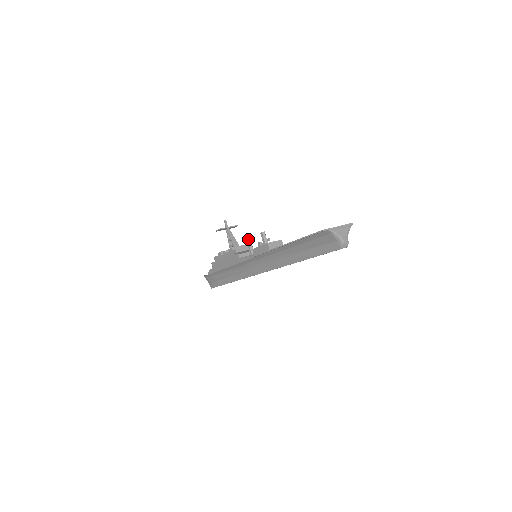
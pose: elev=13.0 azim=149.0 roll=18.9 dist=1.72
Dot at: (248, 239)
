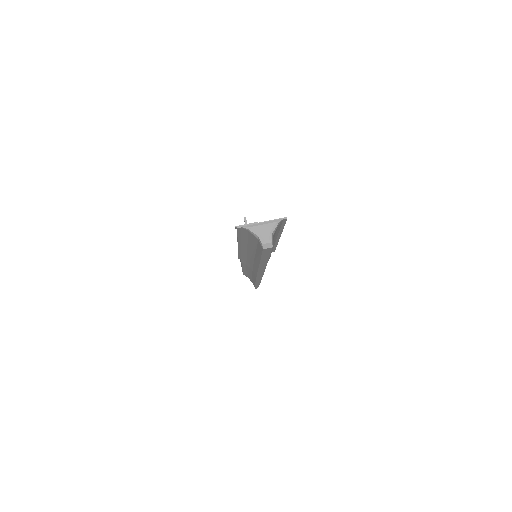
Dot at: occluded
